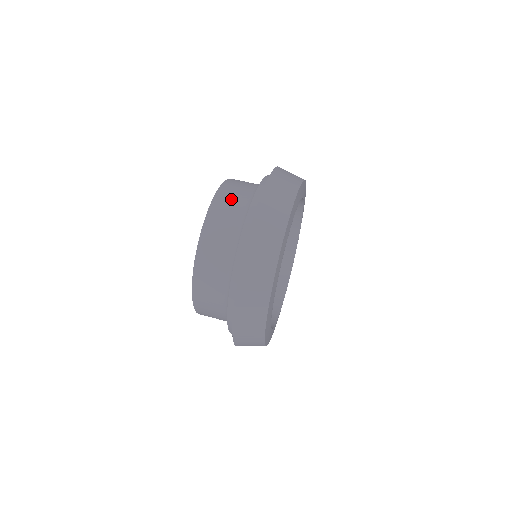
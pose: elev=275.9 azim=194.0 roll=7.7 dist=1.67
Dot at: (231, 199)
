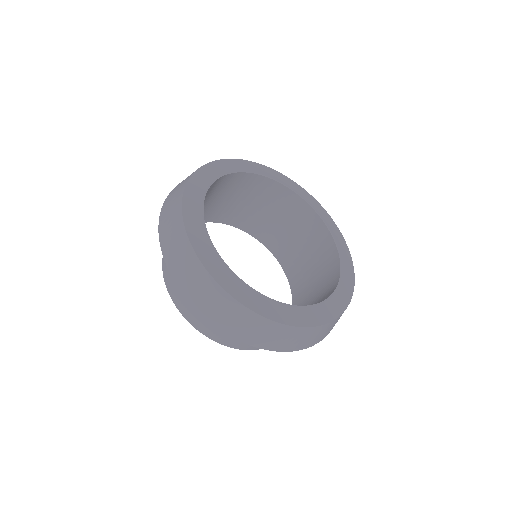
Dot at: occluded
